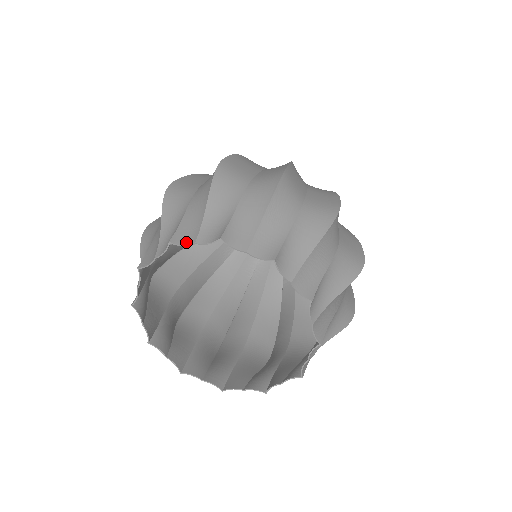
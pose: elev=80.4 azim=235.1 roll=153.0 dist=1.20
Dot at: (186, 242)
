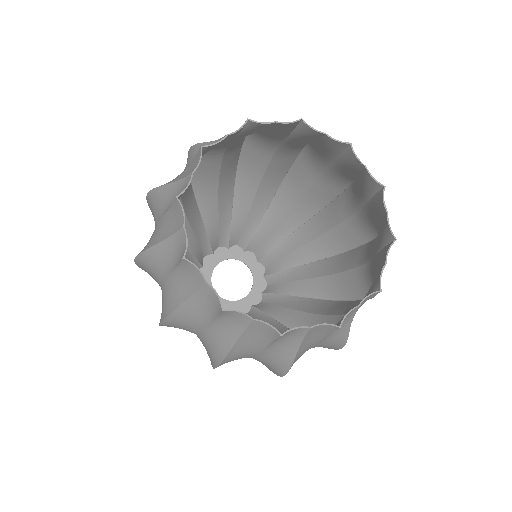
Dot at: (314, 130)
